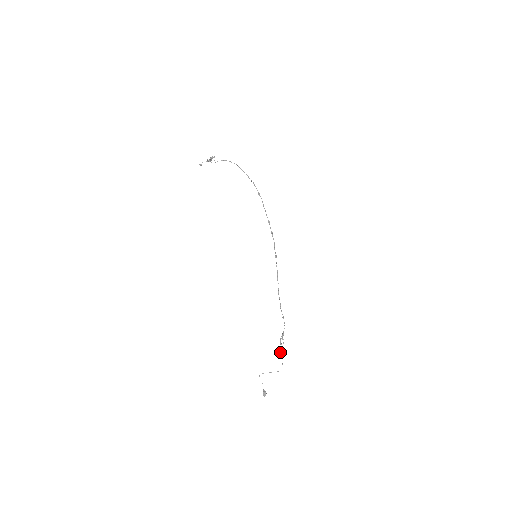
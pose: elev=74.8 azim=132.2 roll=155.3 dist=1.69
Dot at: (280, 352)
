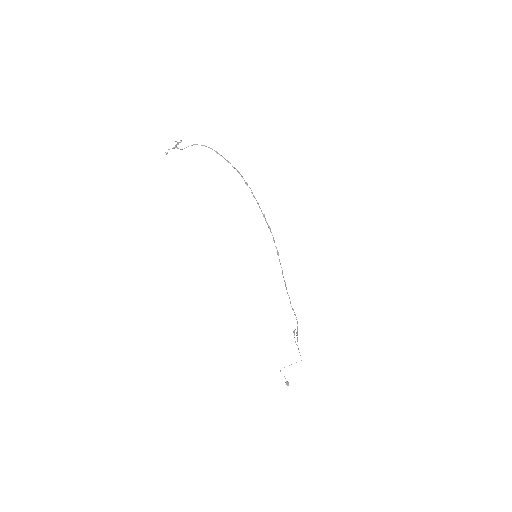
Dot at: occluded
